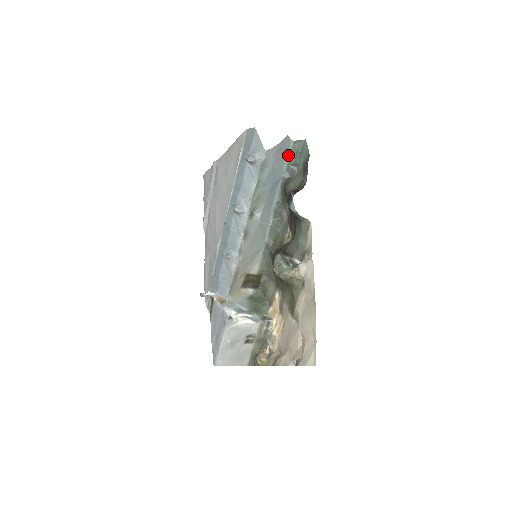
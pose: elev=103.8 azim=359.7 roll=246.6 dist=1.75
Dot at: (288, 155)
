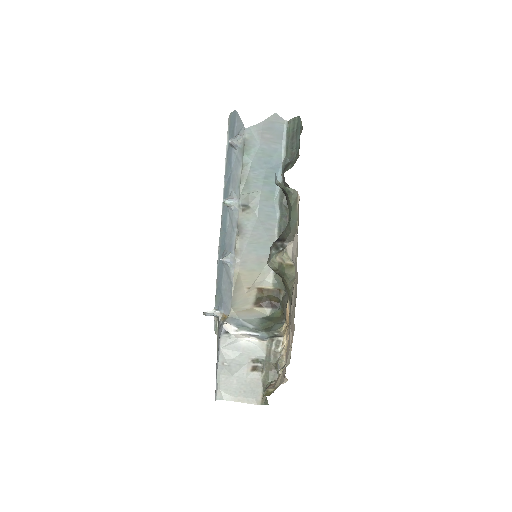
Dot at: (284, 138)
